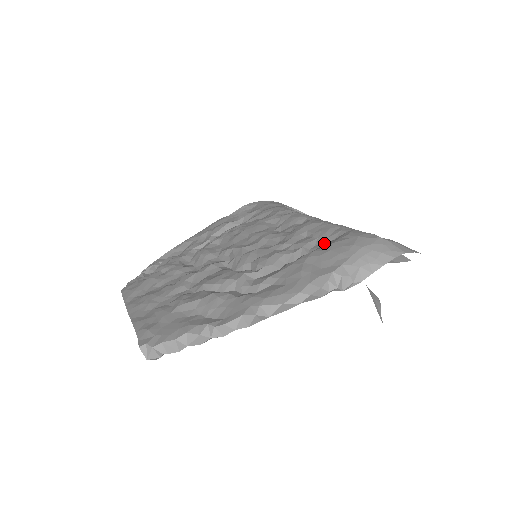
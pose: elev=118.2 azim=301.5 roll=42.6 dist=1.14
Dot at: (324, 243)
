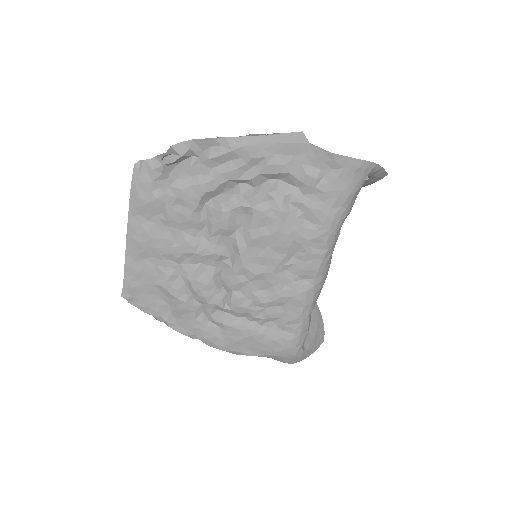
Dot at: (276, 328)
